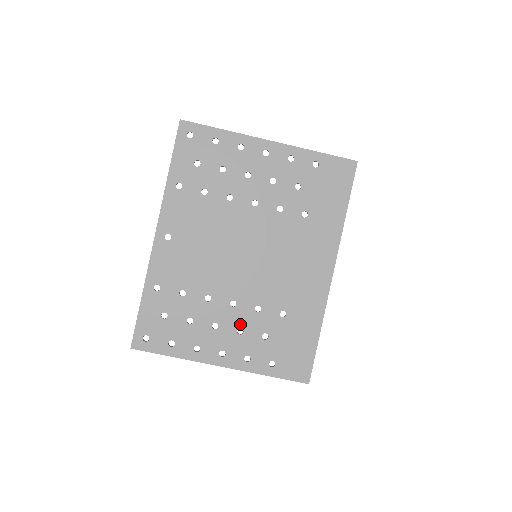
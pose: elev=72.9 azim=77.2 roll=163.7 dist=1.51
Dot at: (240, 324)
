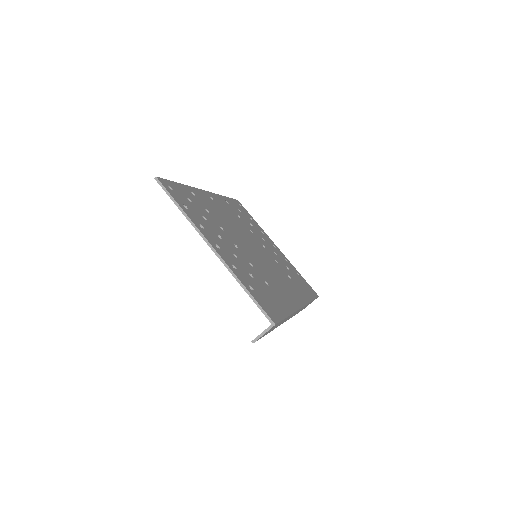
Dot at: (237, 254)
